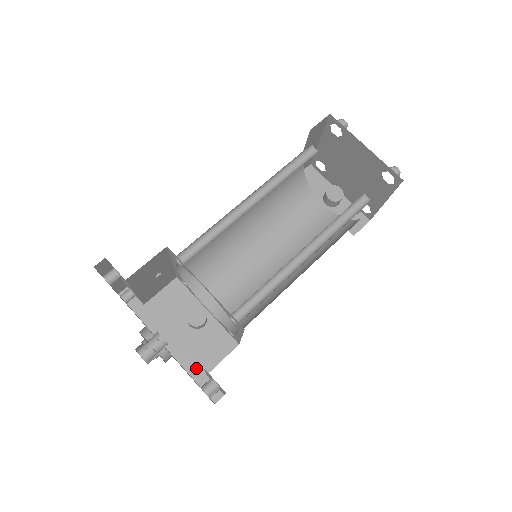
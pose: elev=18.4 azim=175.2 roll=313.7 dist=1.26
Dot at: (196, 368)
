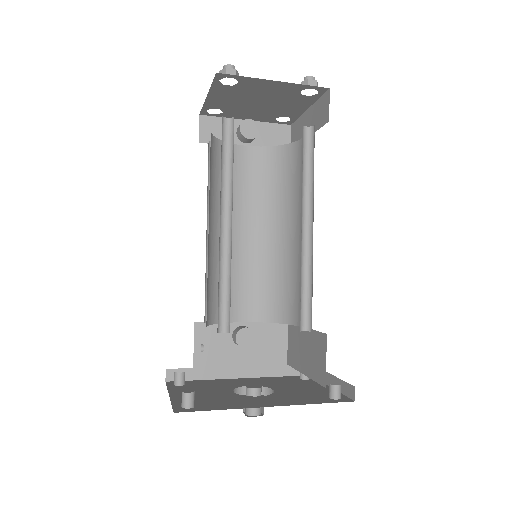
Dot at: (276, 368)
